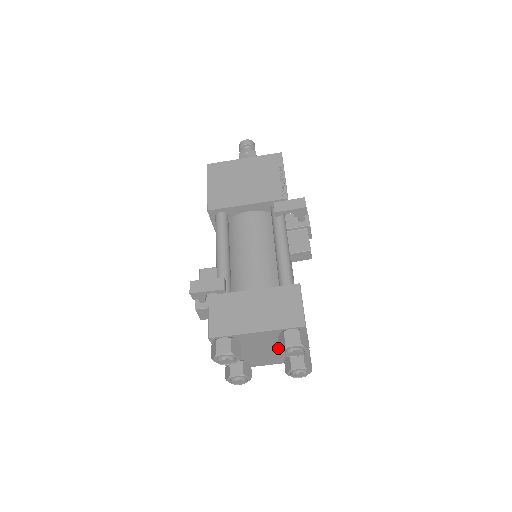
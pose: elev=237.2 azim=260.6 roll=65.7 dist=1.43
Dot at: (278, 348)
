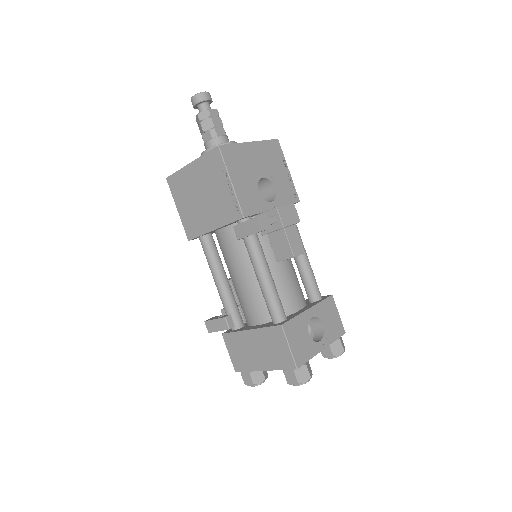
Dot at: occluded
